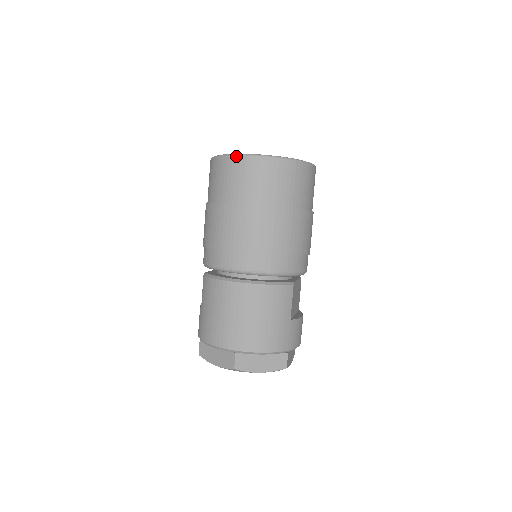
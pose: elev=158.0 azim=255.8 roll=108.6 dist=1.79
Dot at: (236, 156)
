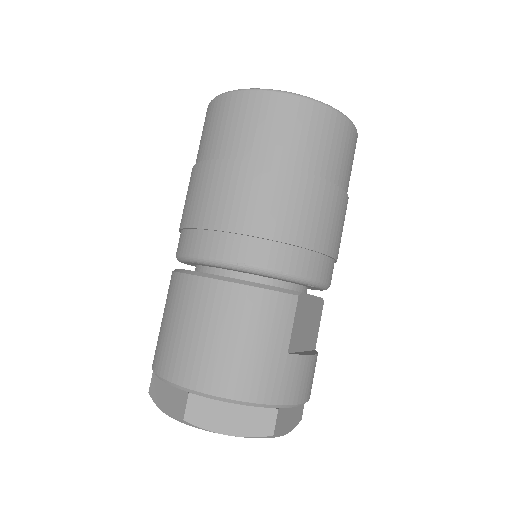
Dot at: (231, 93)
